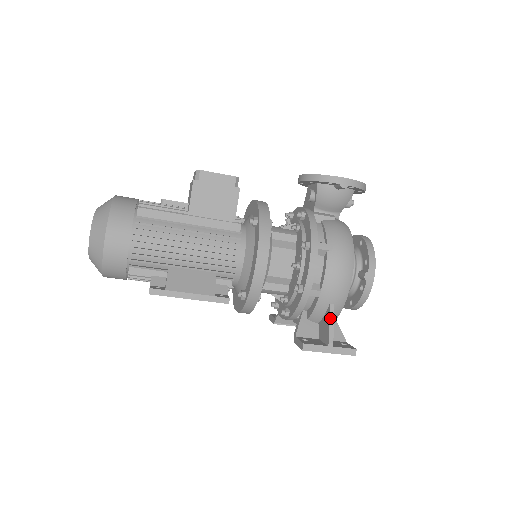
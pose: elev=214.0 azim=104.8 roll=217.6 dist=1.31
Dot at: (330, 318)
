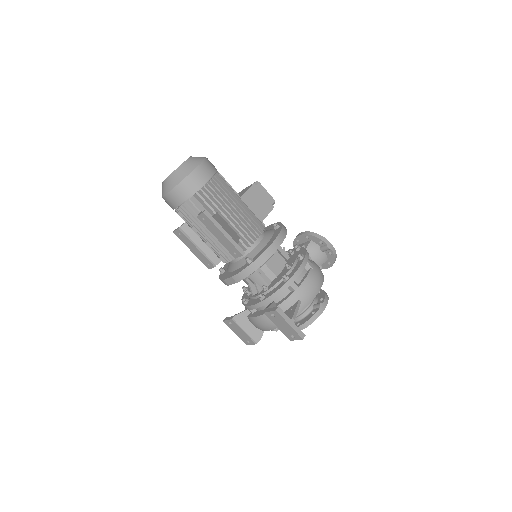
Dot at: (297, 306)
